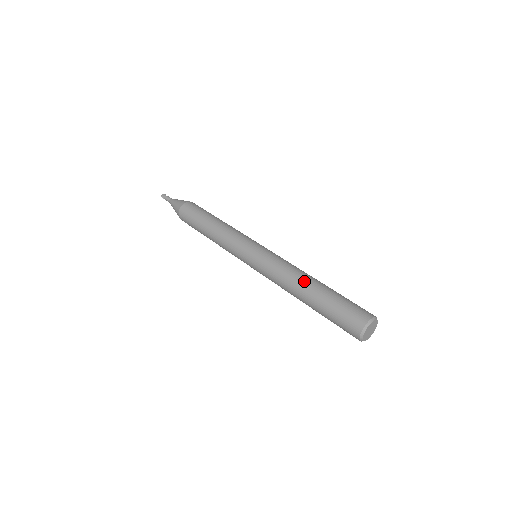
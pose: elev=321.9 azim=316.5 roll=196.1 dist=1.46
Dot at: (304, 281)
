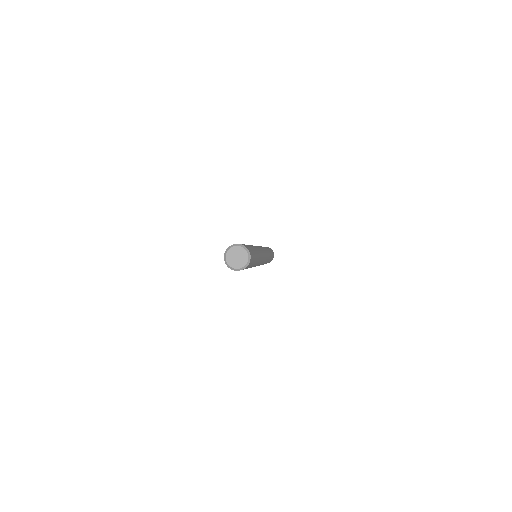
Dot at: occluded
